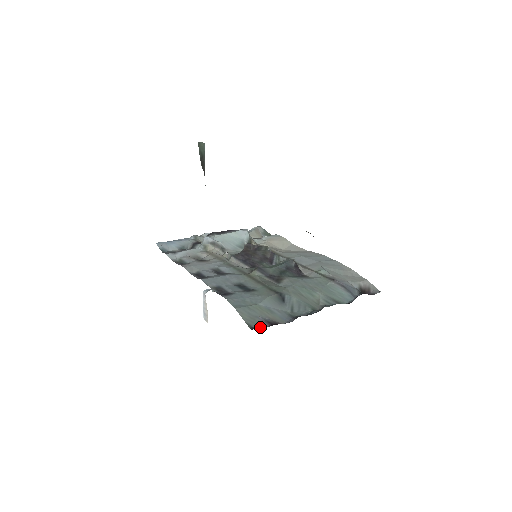
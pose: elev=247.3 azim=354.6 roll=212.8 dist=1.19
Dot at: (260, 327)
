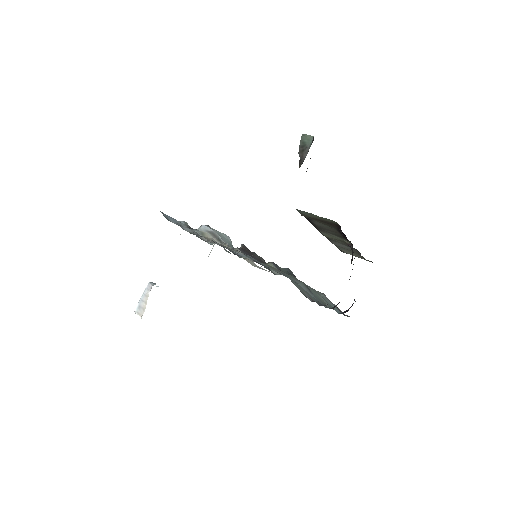
Dot at: (309, 299)
